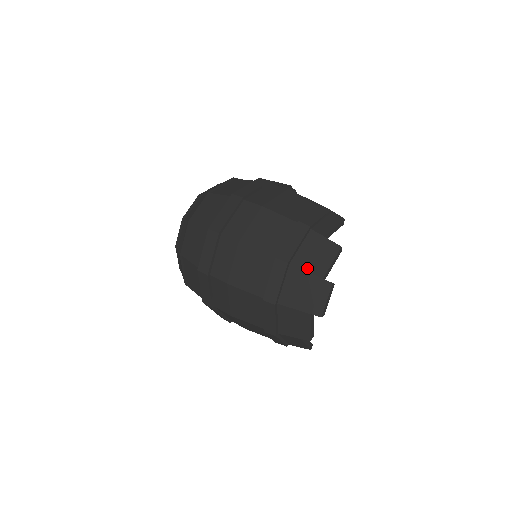
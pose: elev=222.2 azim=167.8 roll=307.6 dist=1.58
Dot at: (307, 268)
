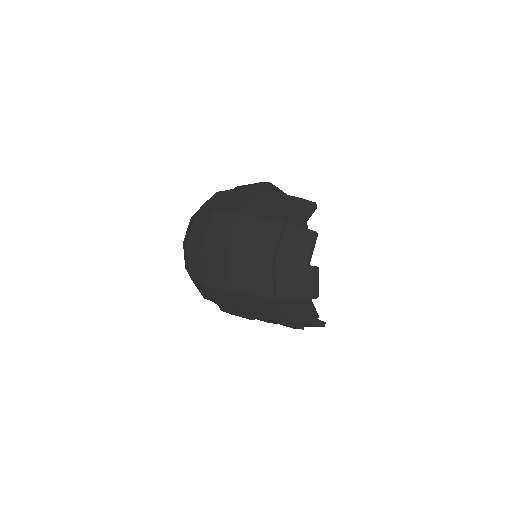
Dot at: (290, 260)
